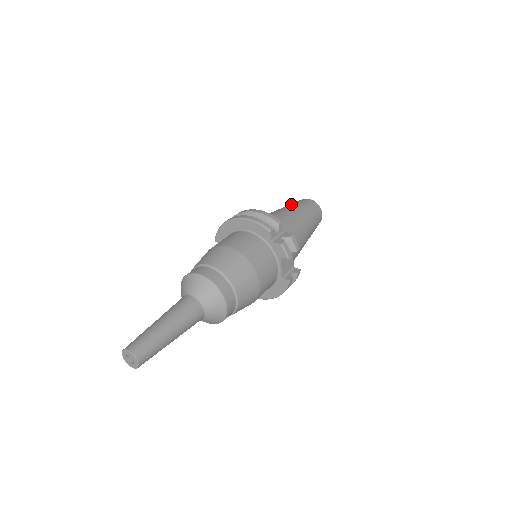
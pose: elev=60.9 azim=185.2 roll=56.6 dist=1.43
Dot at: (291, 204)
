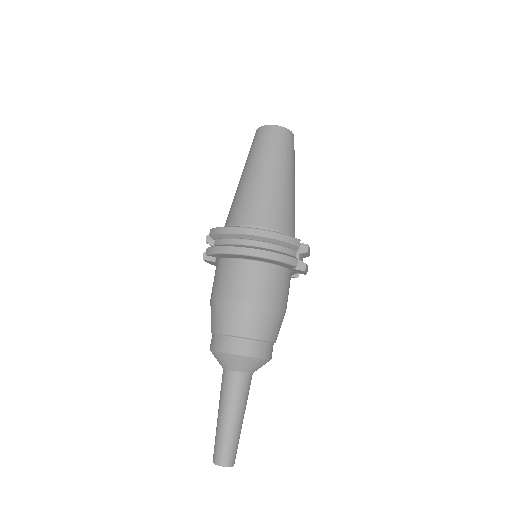
Dot at: (270, 154)
